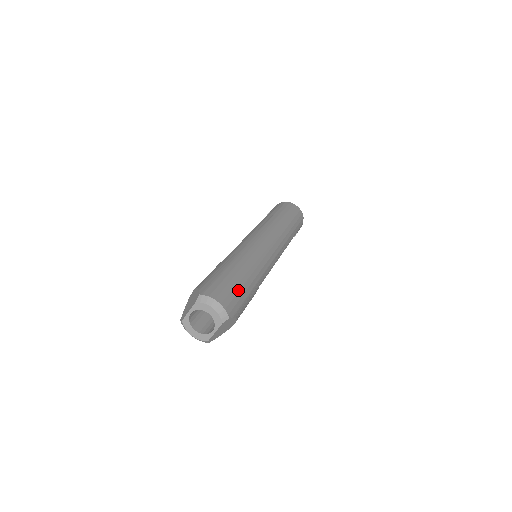
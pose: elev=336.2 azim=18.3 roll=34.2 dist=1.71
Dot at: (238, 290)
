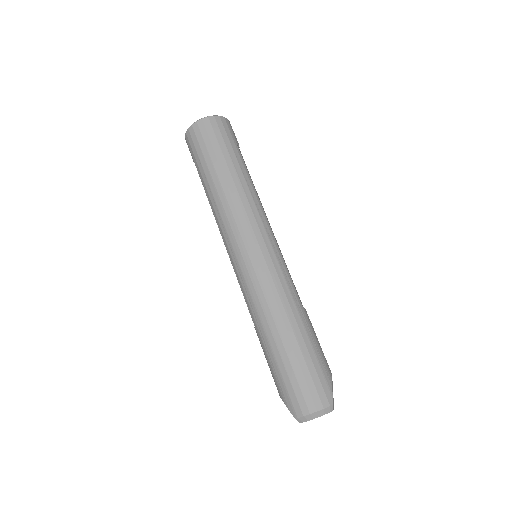
Dot at: (306, 368)
